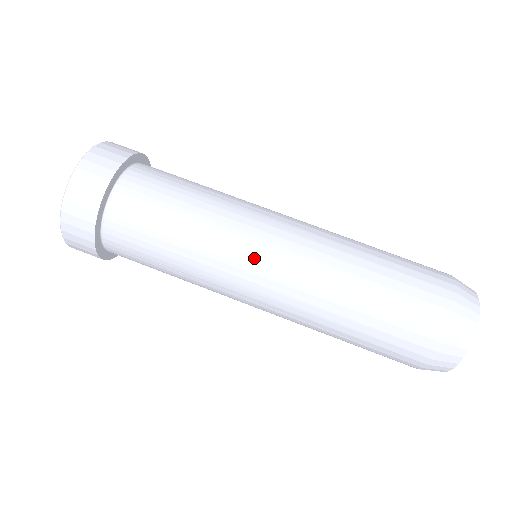
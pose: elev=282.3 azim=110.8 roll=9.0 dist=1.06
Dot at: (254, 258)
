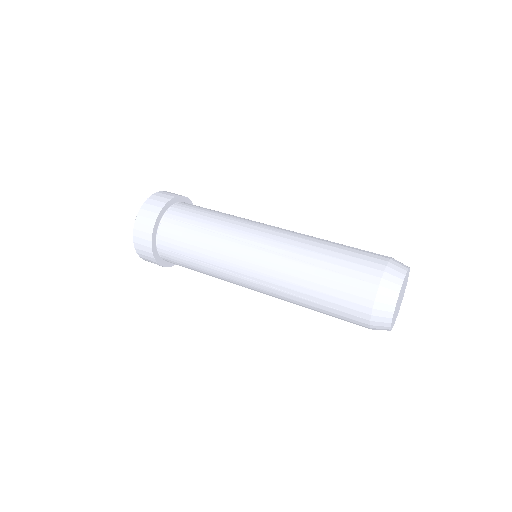
Dot at: (263, 224)
